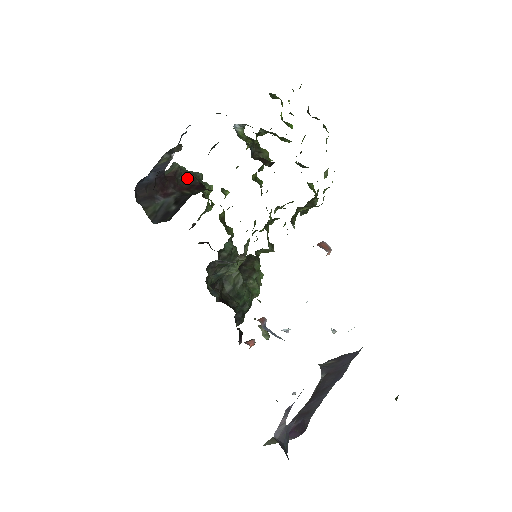
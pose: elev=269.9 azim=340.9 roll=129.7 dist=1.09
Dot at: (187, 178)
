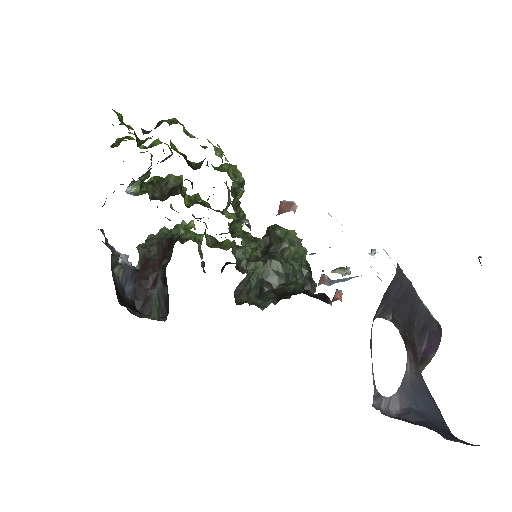
Dot at: (156, 248)
